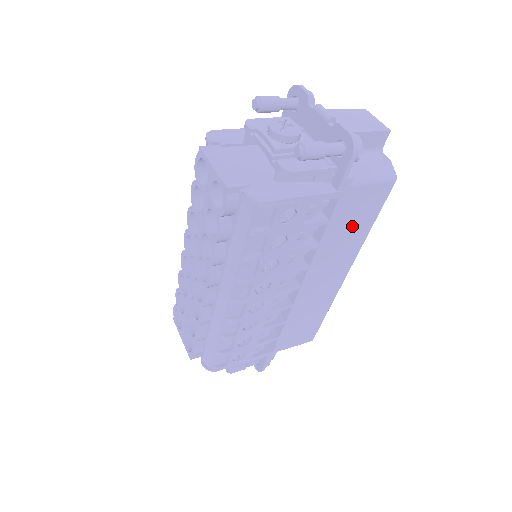
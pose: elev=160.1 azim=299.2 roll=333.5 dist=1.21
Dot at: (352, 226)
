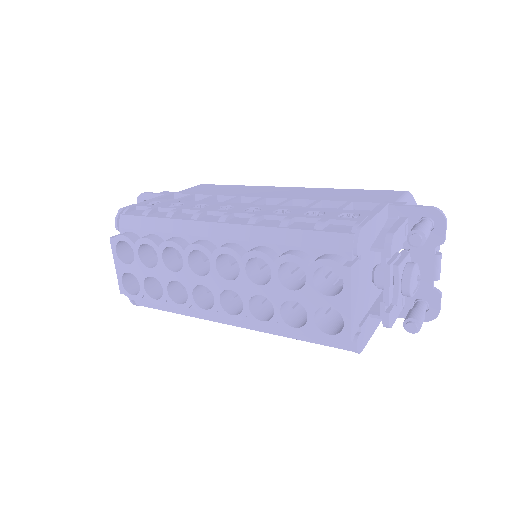
Dot at: occluded
